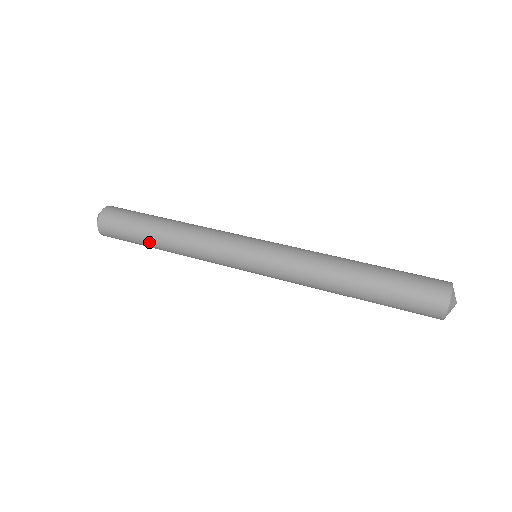
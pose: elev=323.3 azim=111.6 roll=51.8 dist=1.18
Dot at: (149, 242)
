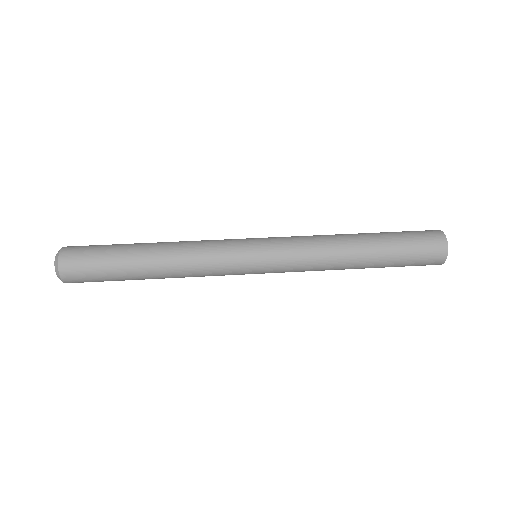
Dot at: (132, 268)
